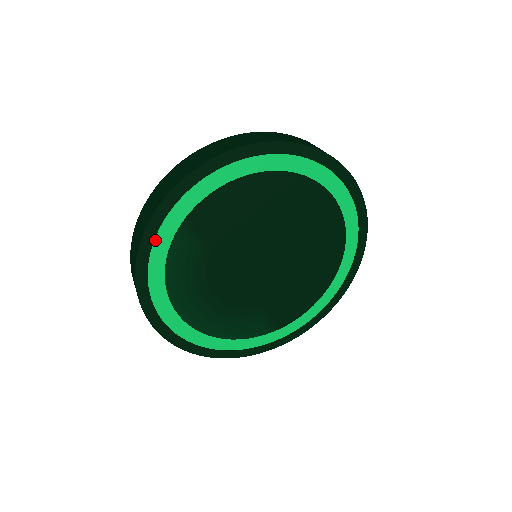
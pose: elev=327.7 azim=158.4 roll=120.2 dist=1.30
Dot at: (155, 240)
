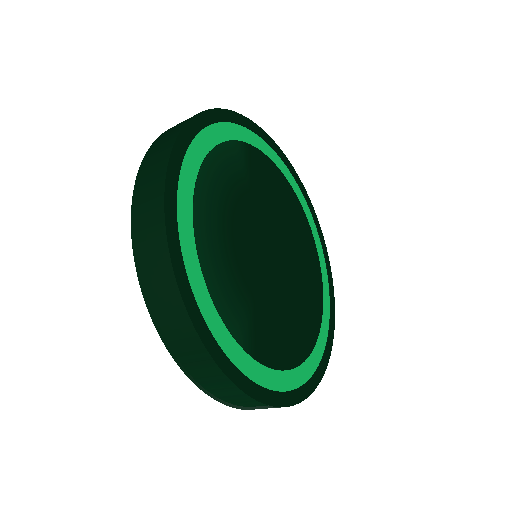
Dot at: (224, 123)
